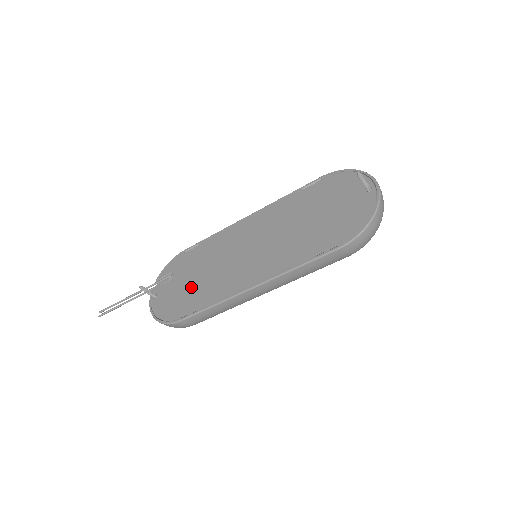
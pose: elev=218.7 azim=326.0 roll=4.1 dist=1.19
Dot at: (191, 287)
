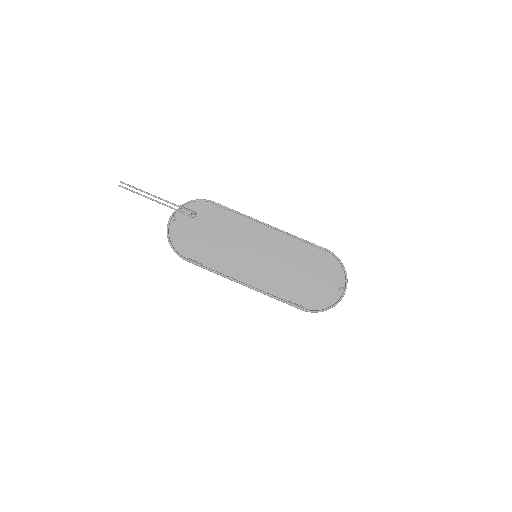
Dot at: (205, 242)
